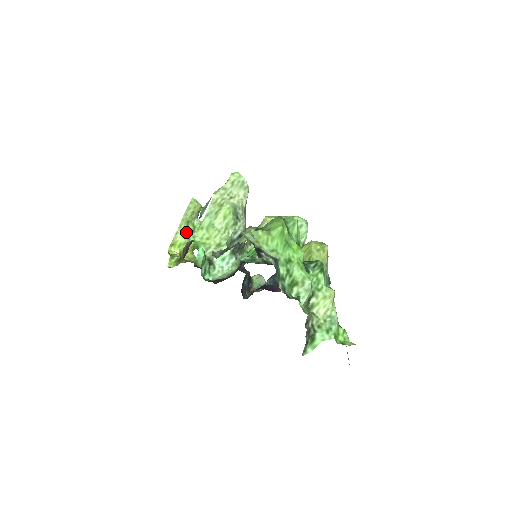
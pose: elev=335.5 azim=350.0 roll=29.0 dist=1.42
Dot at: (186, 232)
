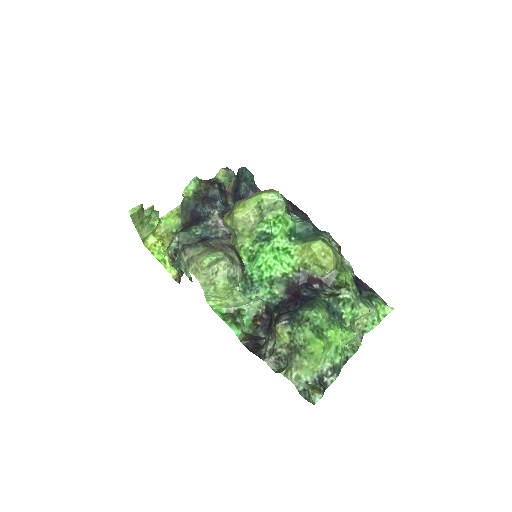
Dot at: (146, 226)
